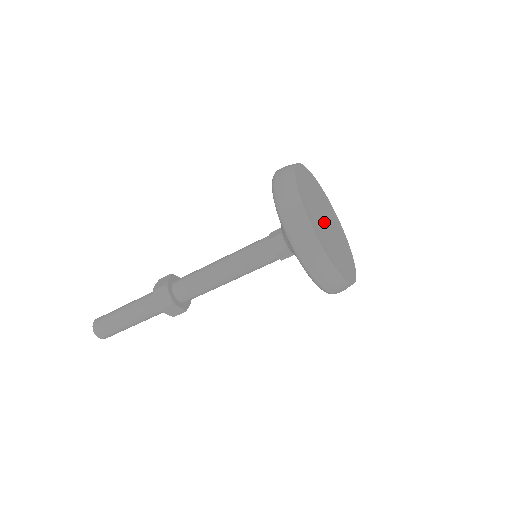
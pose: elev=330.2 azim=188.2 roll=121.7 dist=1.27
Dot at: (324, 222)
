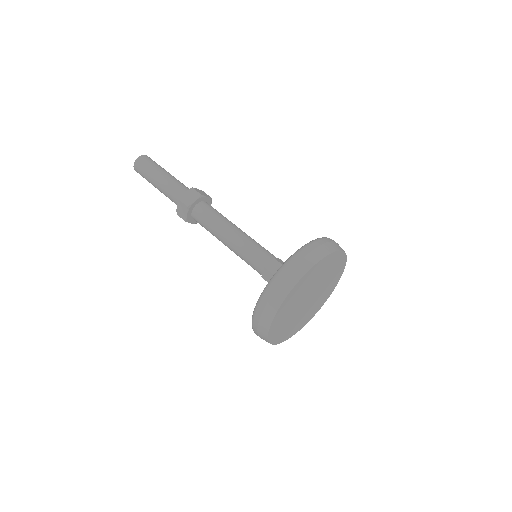
Dot at: (302, 303)
